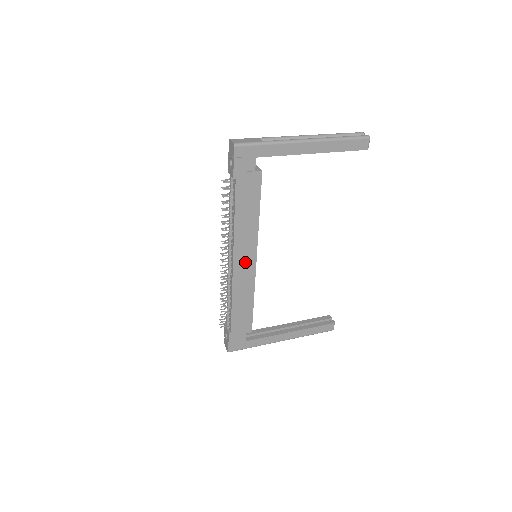
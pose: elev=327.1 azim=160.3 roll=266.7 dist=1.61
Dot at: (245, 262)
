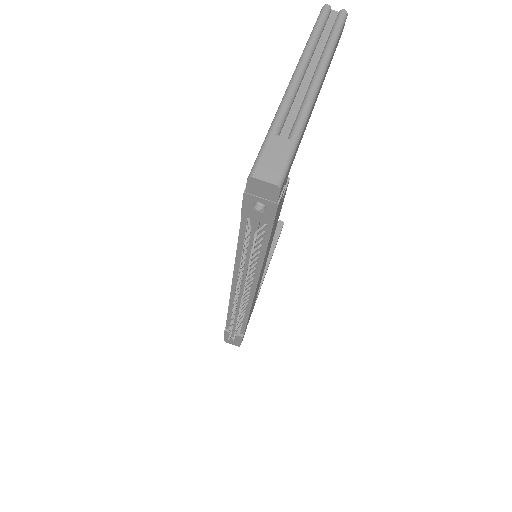
Dot at: occluded
